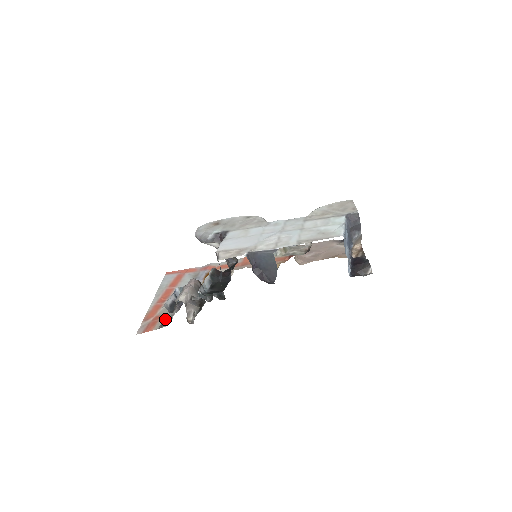
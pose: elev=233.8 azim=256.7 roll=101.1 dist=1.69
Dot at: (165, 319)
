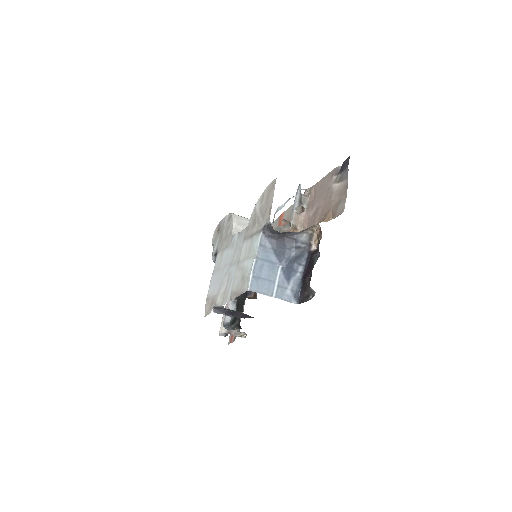
Dot at: occluded
